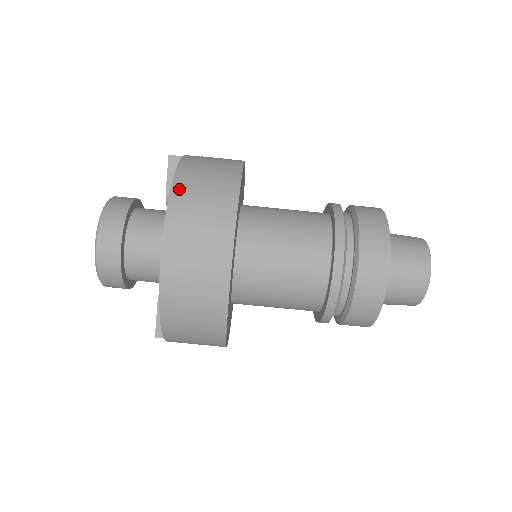
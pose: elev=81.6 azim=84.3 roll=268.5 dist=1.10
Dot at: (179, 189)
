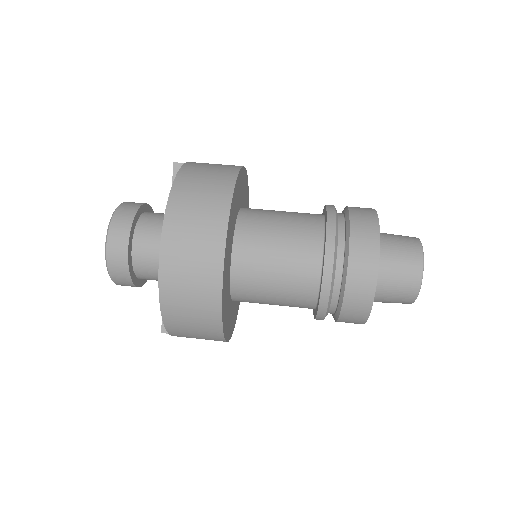
Dot at: (178, 190)
